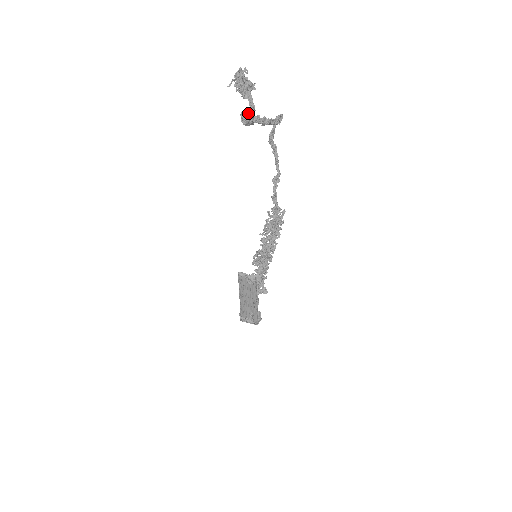
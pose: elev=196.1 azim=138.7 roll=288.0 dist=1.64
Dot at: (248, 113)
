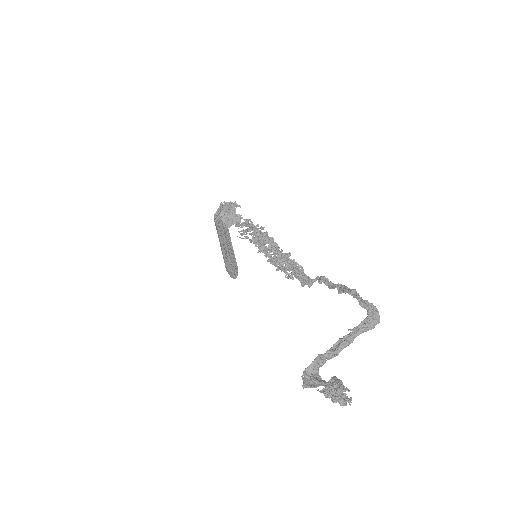
Dot at: (312, 386)
